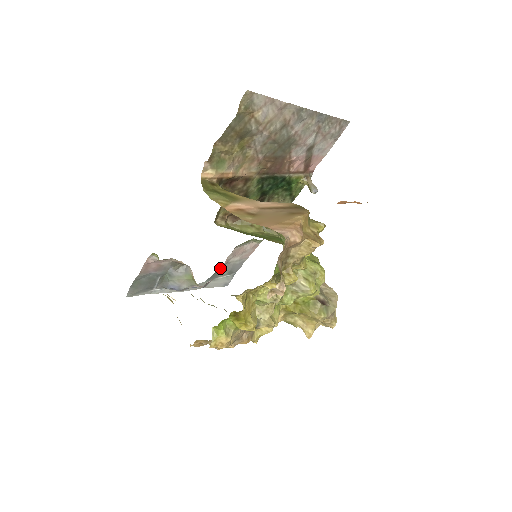
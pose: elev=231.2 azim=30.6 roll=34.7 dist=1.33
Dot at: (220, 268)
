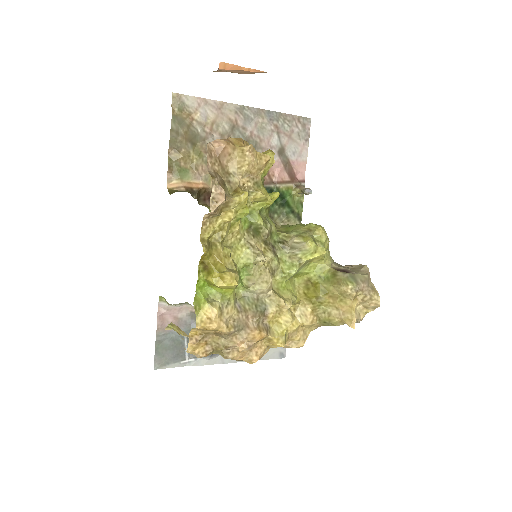
Dot at: occluded
